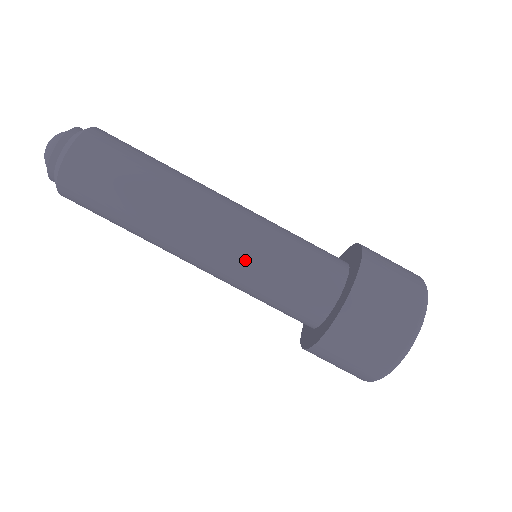
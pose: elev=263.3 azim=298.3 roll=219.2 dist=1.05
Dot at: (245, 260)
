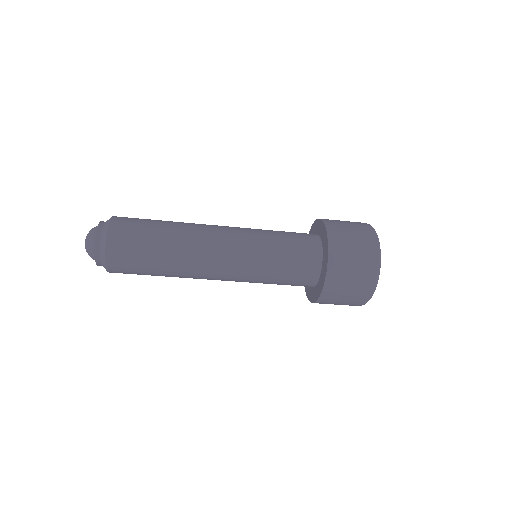
Dot at: occluded
